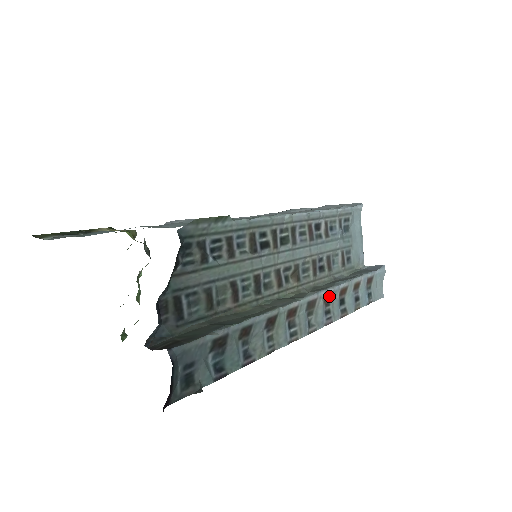
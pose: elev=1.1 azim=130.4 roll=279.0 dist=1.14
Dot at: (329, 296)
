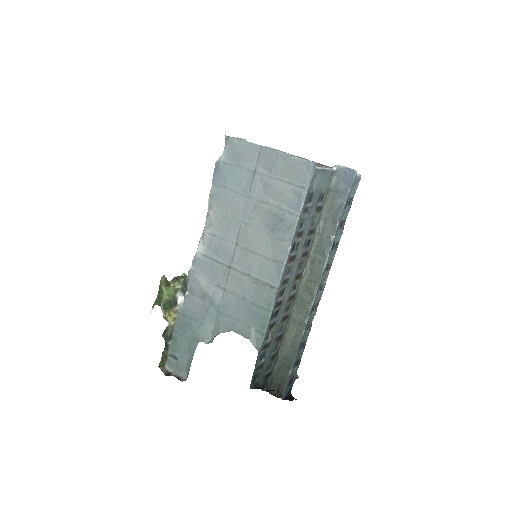
Dot at: (325, 267)
